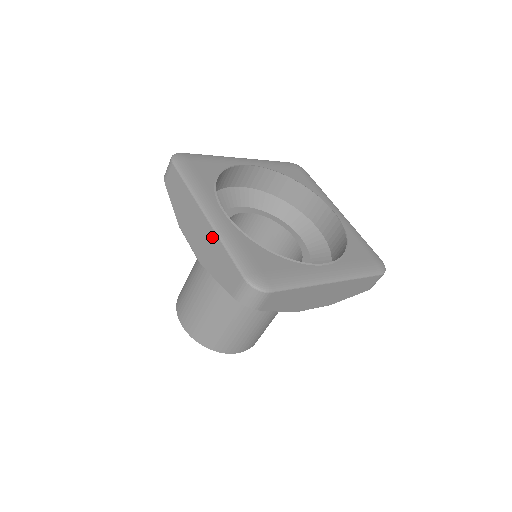
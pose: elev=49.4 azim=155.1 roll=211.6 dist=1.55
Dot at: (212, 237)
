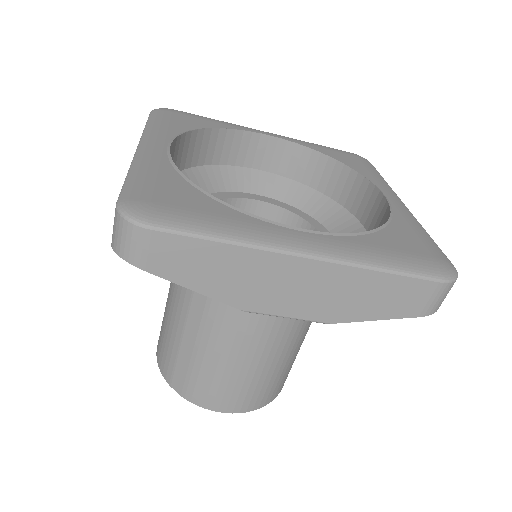
Dot at: occluded
